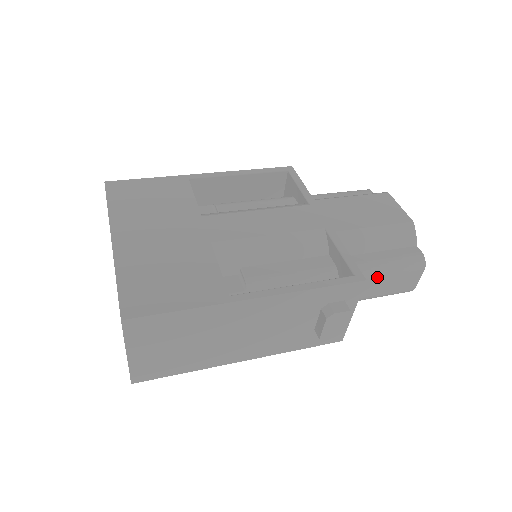
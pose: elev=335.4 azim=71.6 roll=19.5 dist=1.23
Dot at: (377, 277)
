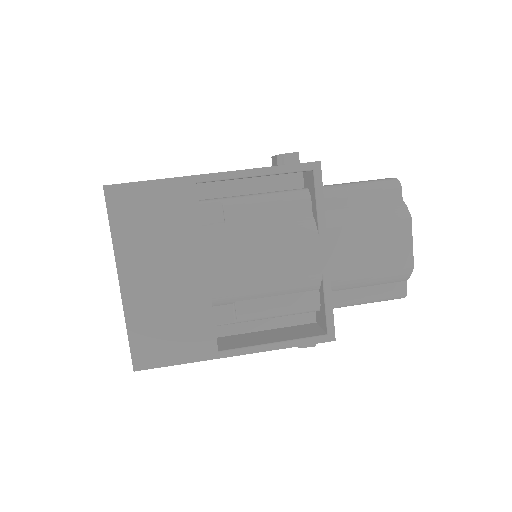
Dot at: occluded
